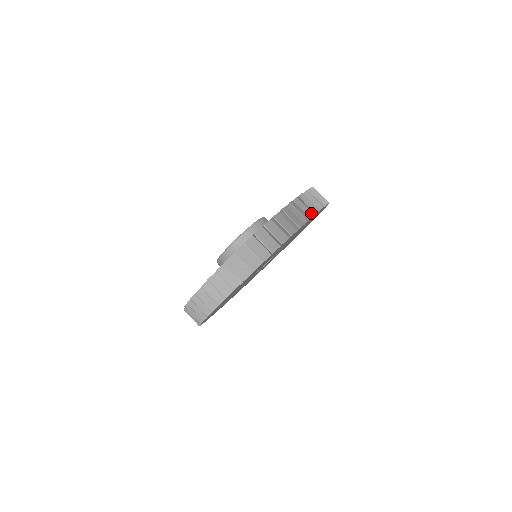
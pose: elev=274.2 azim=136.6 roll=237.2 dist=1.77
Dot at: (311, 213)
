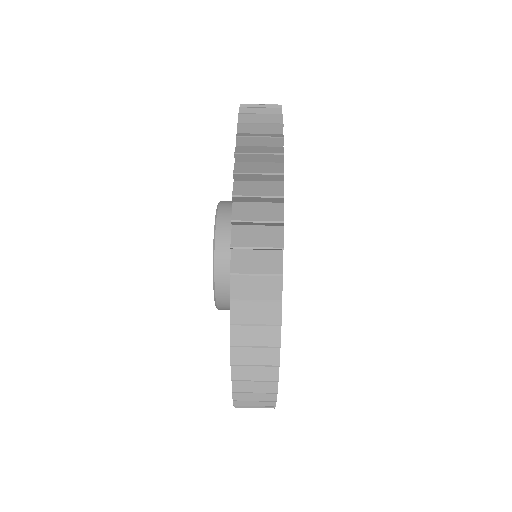
Dot at: (276, 138)
